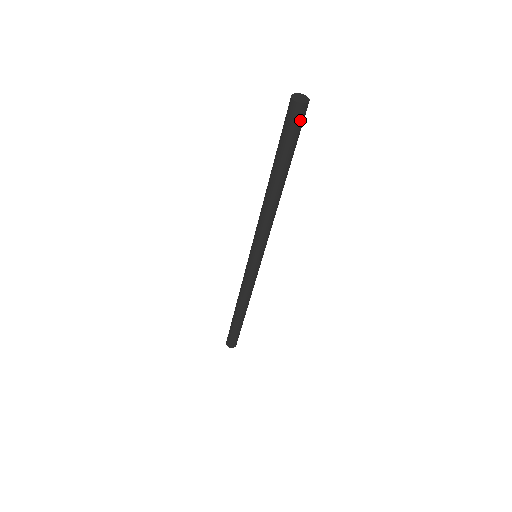
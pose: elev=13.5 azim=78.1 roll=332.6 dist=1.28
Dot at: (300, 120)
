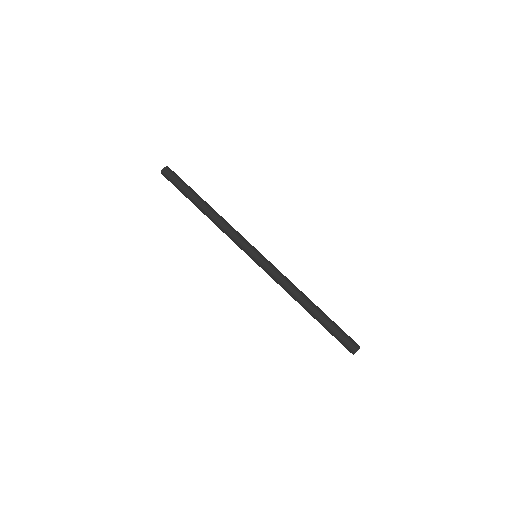
Dot at: occluded
